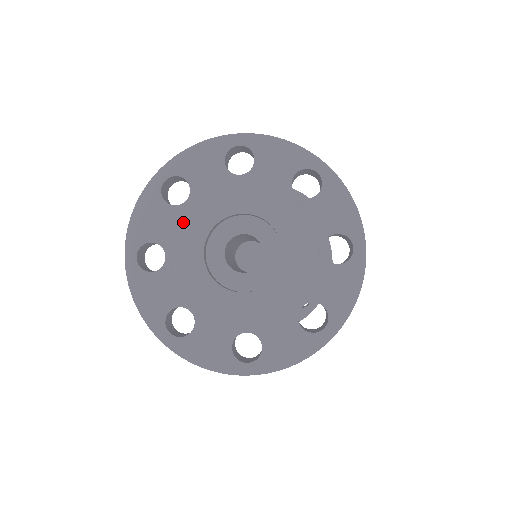
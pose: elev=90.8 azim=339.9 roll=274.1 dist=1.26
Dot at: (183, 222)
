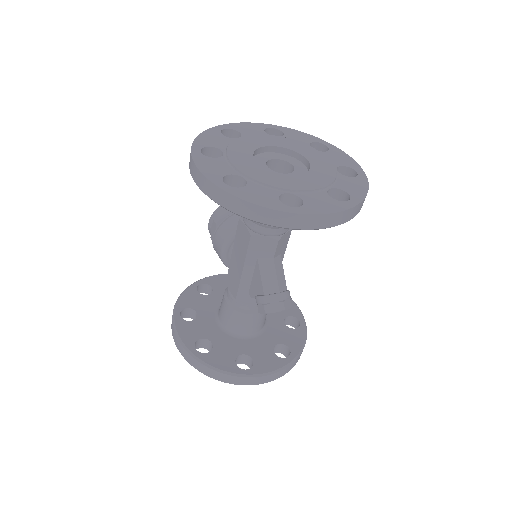
Dot at: (234, 159)
